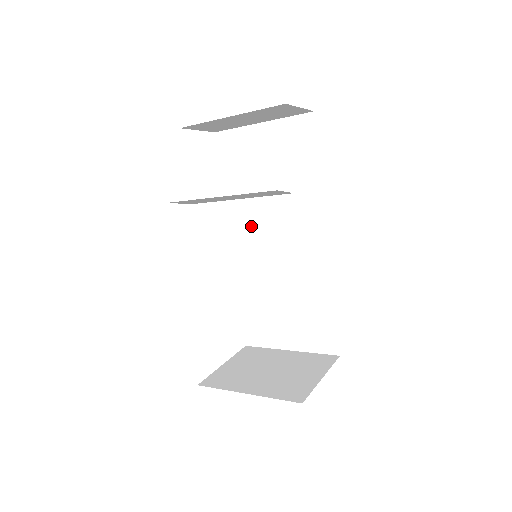
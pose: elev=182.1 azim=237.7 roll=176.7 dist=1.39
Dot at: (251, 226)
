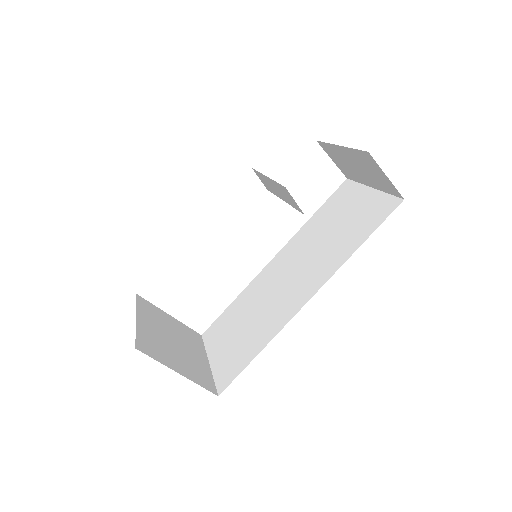
Dot at: (292, 255)
